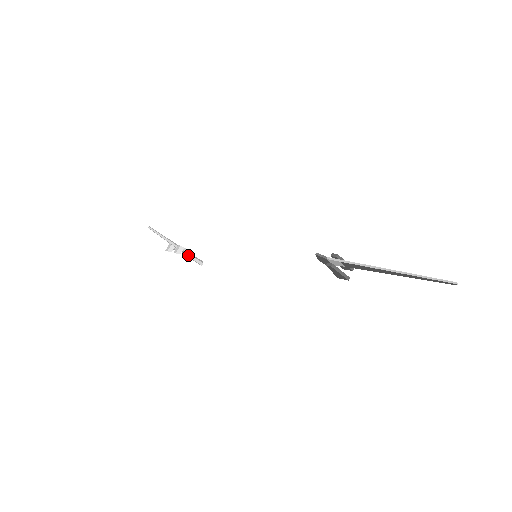
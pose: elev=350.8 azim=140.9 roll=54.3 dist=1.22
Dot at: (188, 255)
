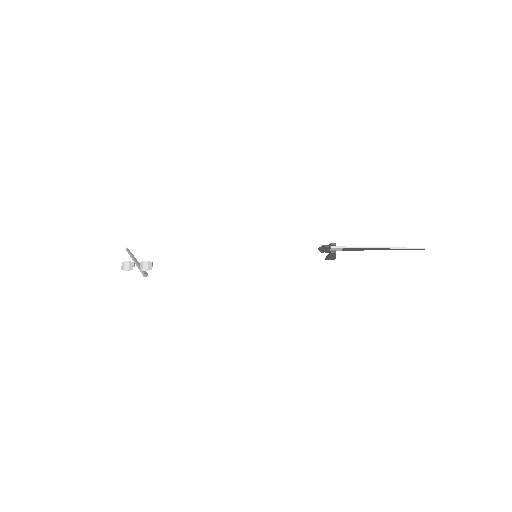
Dot at: occluded
